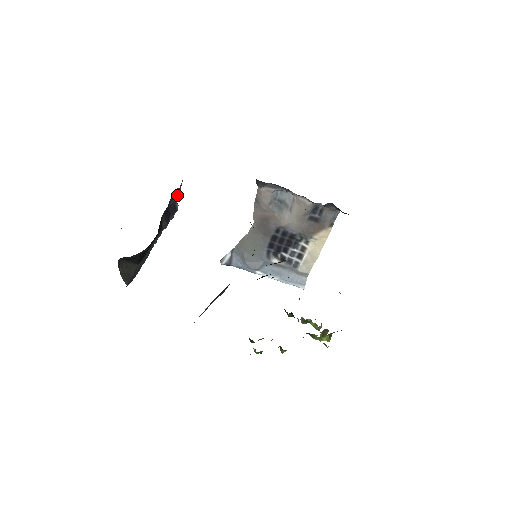
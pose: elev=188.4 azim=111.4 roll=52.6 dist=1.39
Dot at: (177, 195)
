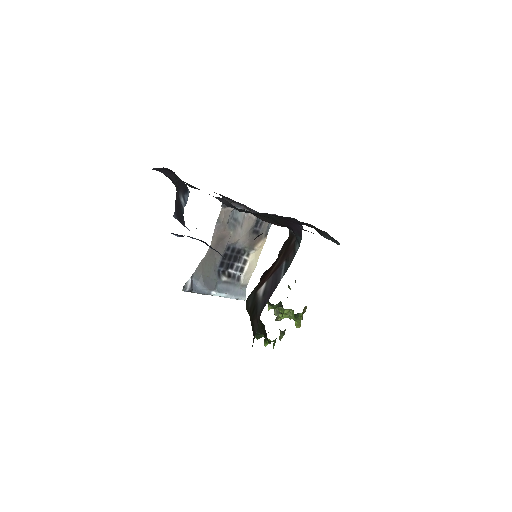
Dot at: occluded
